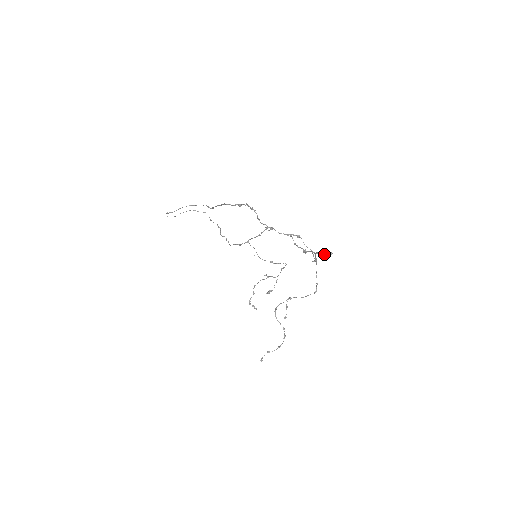
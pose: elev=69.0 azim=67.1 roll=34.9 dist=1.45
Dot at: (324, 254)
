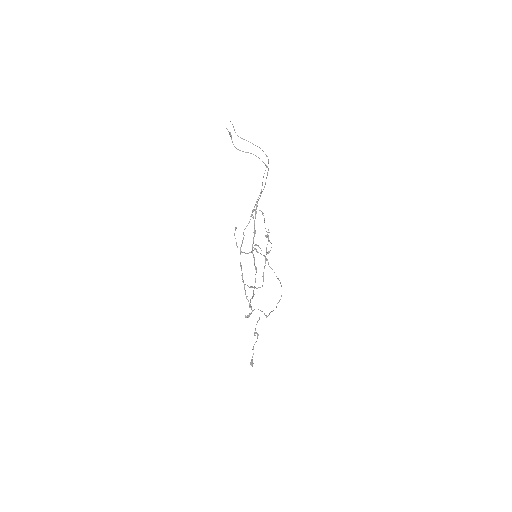
Dot at: occluded
